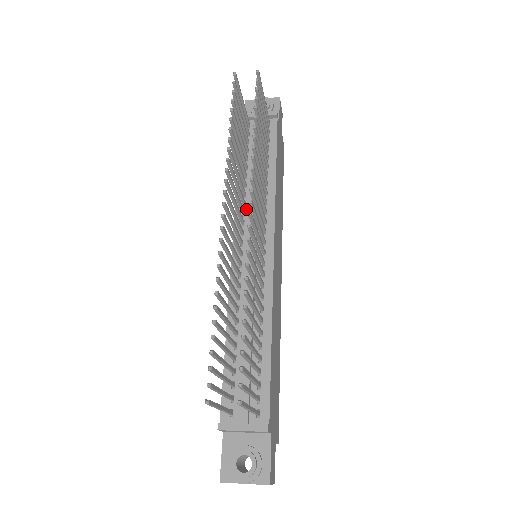
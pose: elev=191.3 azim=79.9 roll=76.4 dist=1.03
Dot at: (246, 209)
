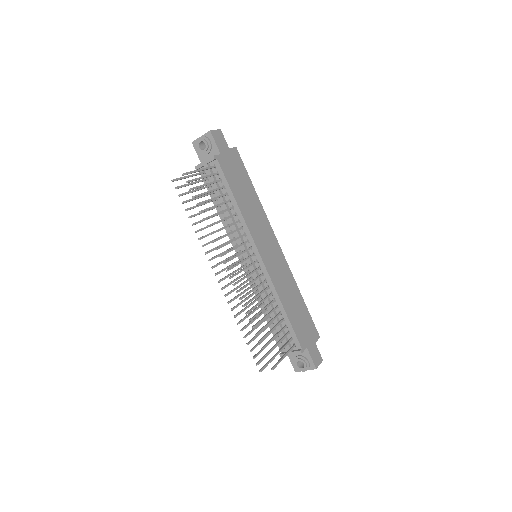
Dot at: (234, 235)
